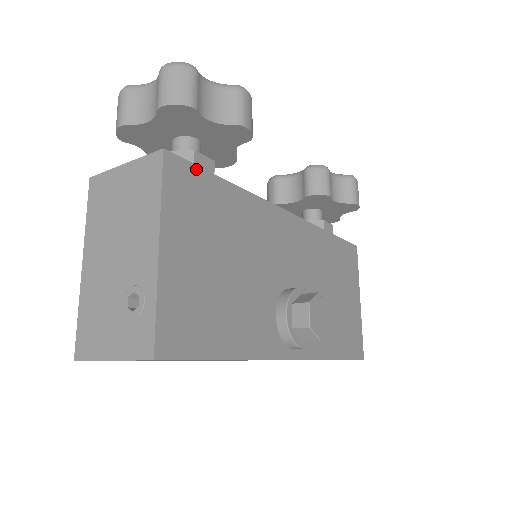
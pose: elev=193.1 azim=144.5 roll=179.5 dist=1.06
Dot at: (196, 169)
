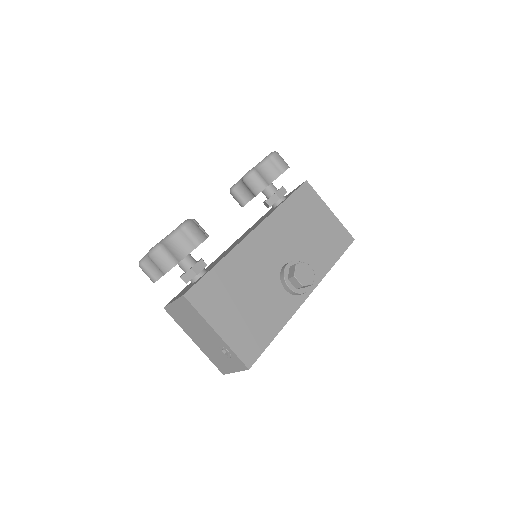
Dot at: (200, 282)
